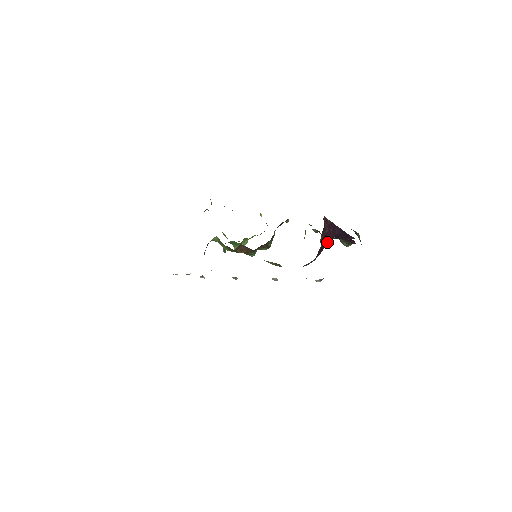
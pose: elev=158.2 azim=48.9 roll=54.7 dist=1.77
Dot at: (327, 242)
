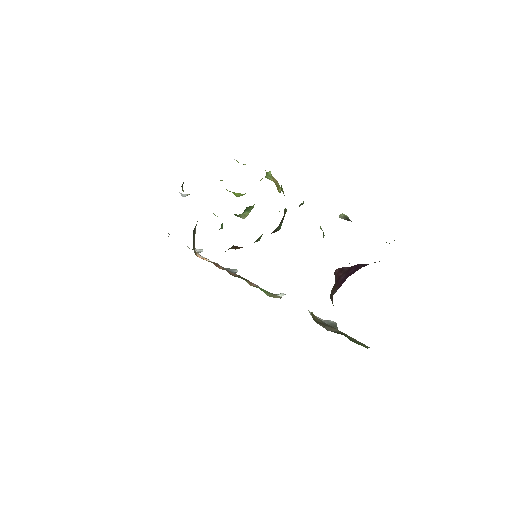
Dot at: occluded
